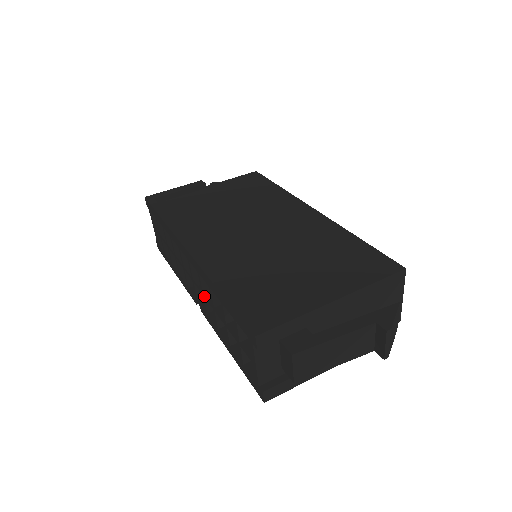
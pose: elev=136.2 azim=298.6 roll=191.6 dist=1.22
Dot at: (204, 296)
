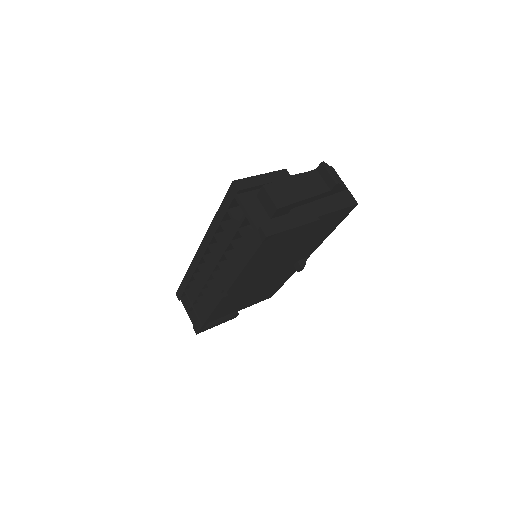
Dot at: (218, 260)
